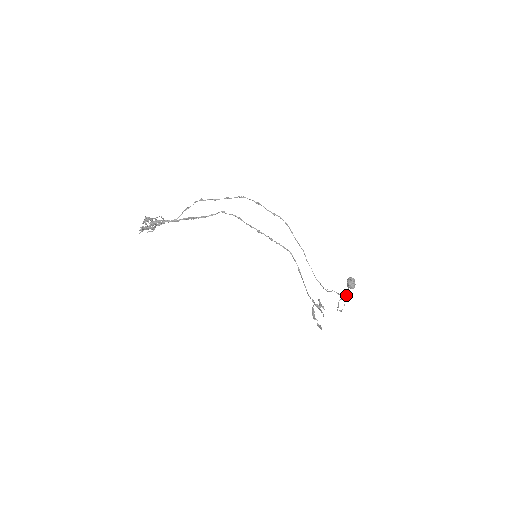
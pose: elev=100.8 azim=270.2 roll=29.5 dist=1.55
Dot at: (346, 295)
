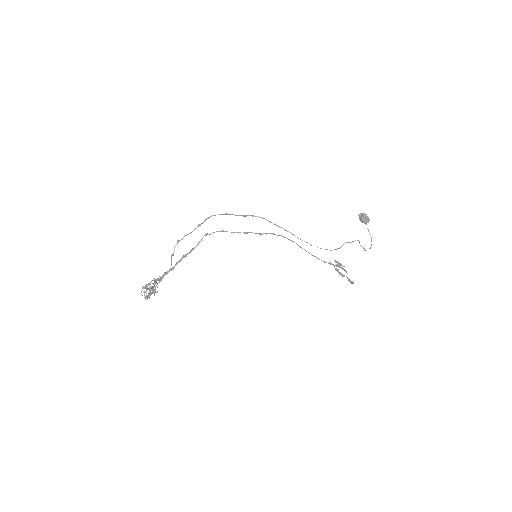
Dot at: (368, 229)
